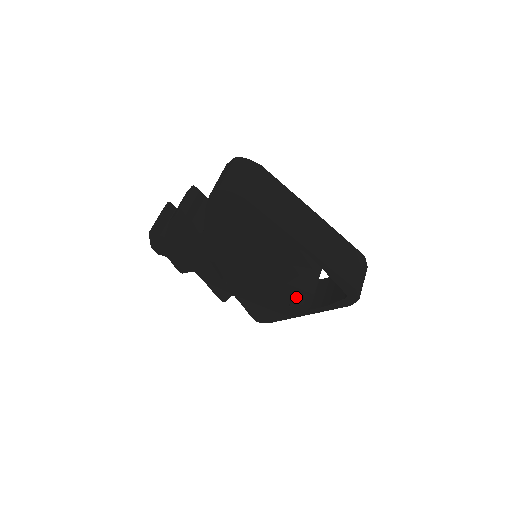
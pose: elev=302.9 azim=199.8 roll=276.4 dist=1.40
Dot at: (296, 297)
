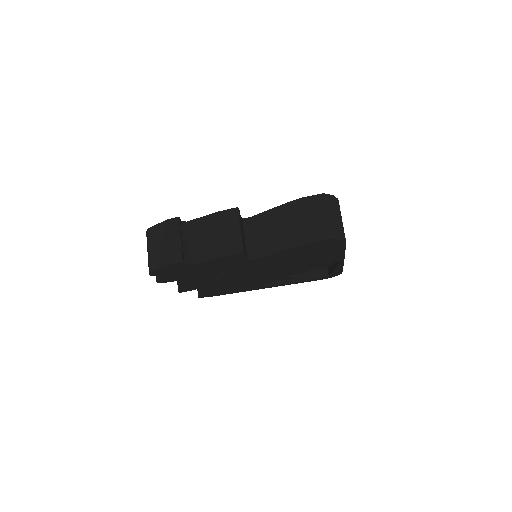
Dot at: occluded
